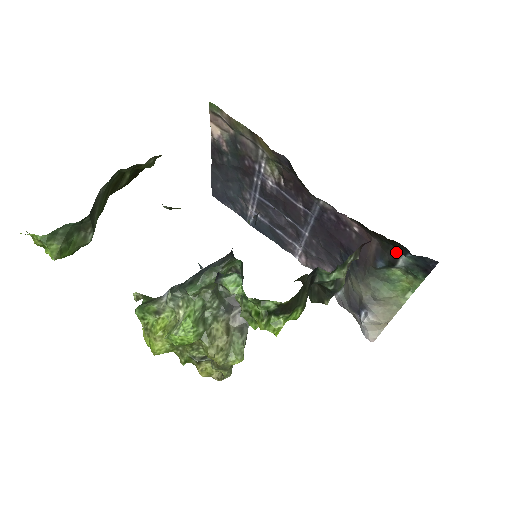
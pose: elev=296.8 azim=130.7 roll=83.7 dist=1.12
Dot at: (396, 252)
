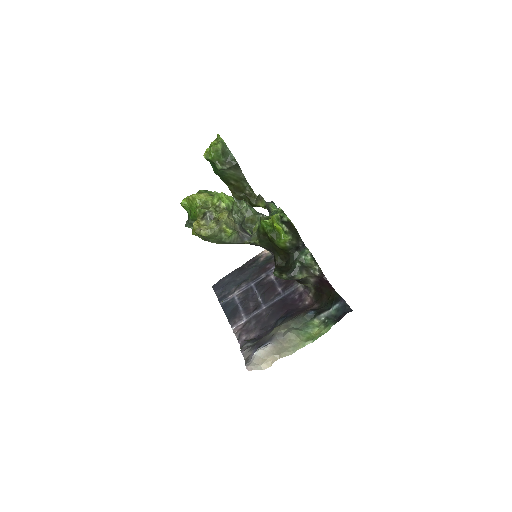
Dot at: (327, 309)
